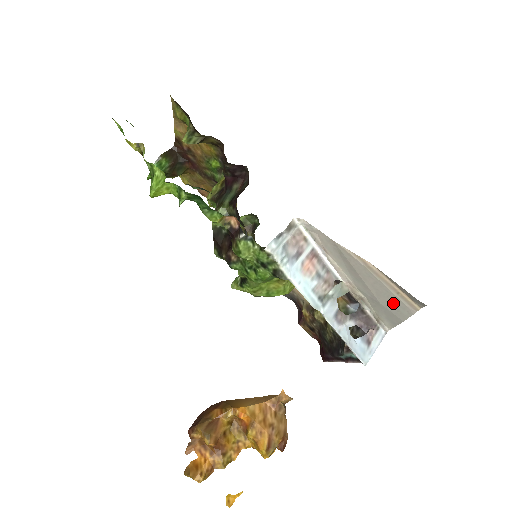
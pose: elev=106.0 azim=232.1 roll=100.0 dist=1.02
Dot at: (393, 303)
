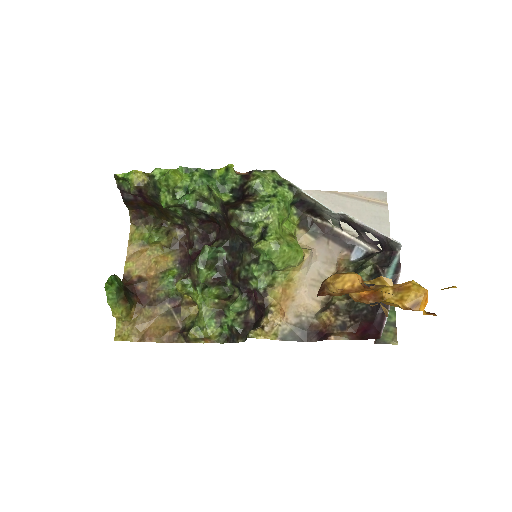
Dot at: (372, 213)
